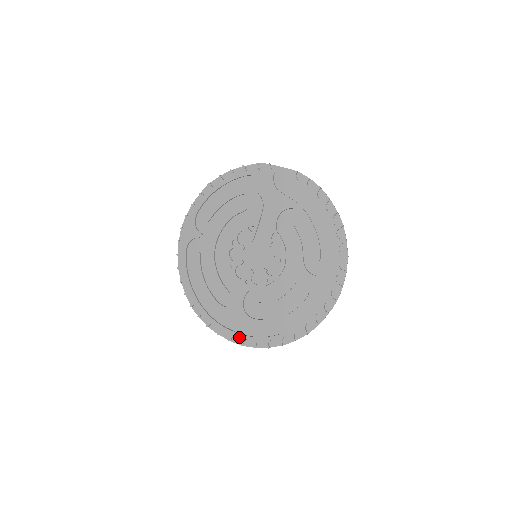
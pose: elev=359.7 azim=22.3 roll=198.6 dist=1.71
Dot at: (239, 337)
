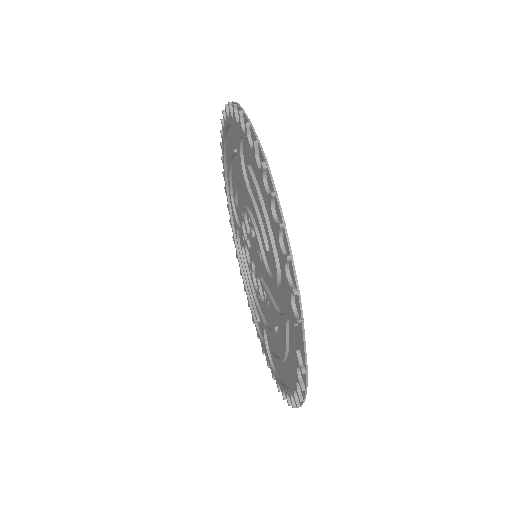
Dot at: (230, 220)
